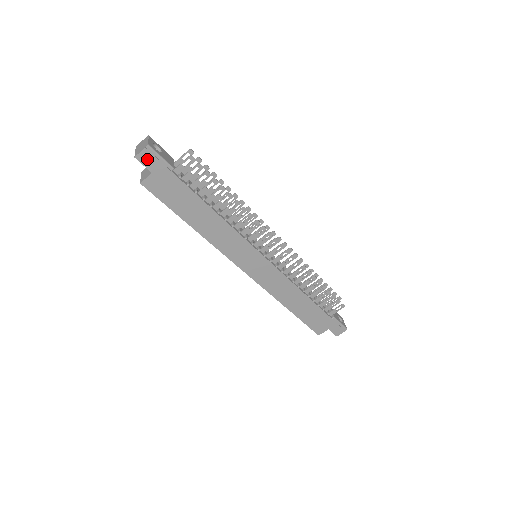
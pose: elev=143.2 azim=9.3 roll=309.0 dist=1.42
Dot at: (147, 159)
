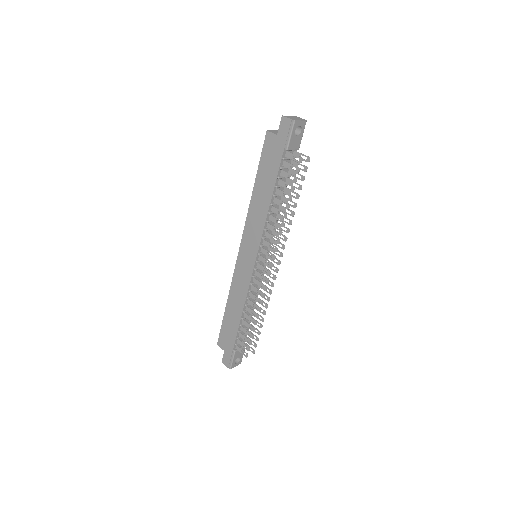
Dot at: (285, 126)
